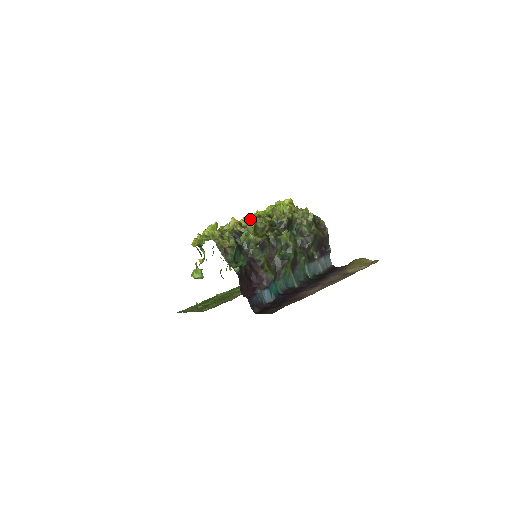
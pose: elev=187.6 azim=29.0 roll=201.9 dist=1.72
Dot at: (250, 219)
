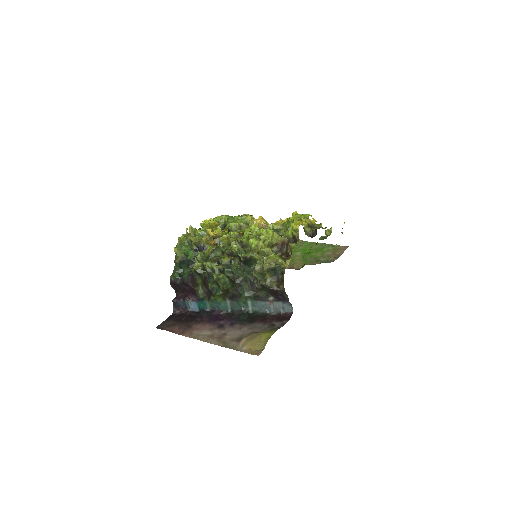
Dot at: (220, 238)
